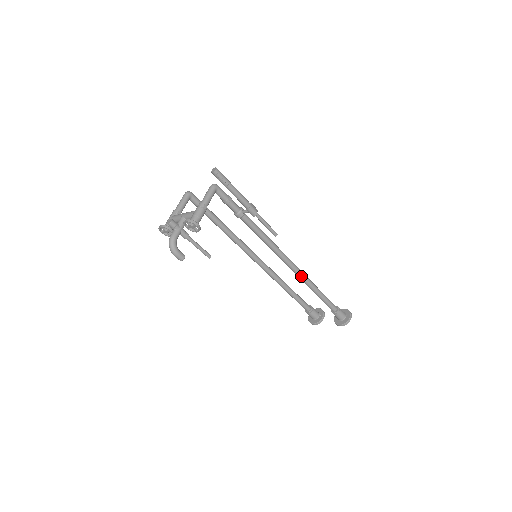
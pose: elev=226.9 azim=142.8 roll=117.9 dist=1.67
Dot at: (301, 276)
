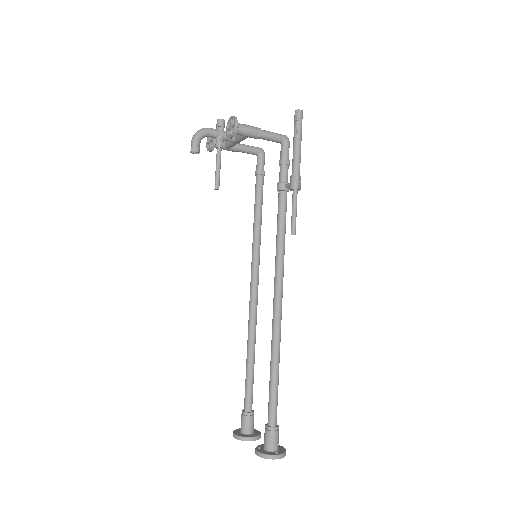
Dot at: (275, 326)
